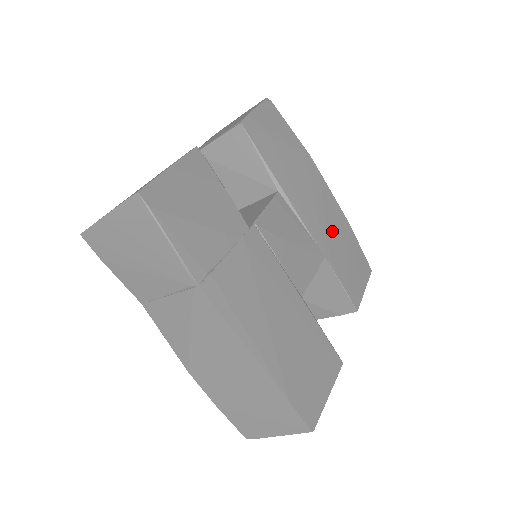
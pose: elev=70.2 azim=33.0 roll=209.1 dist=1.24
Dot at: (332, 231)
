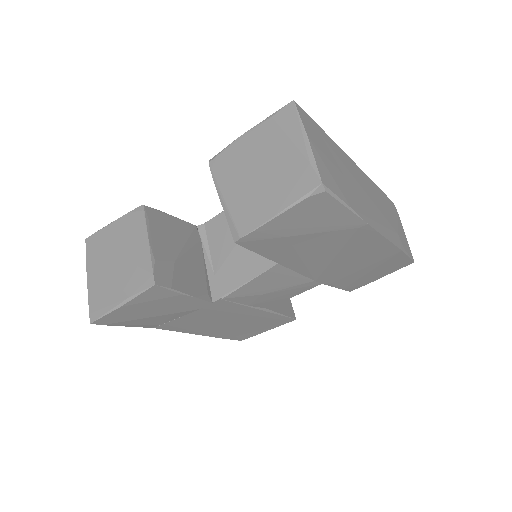
Dot at: (355, 266)
